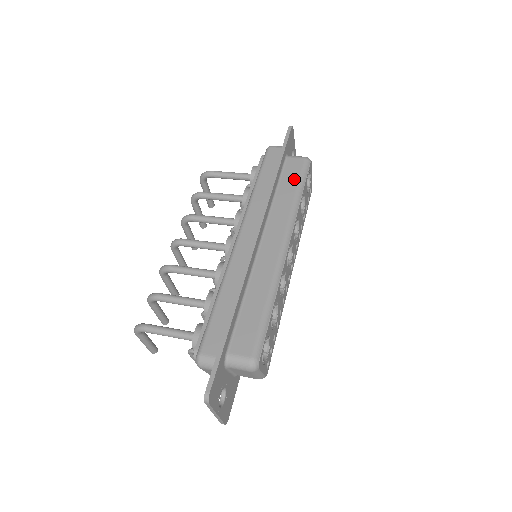
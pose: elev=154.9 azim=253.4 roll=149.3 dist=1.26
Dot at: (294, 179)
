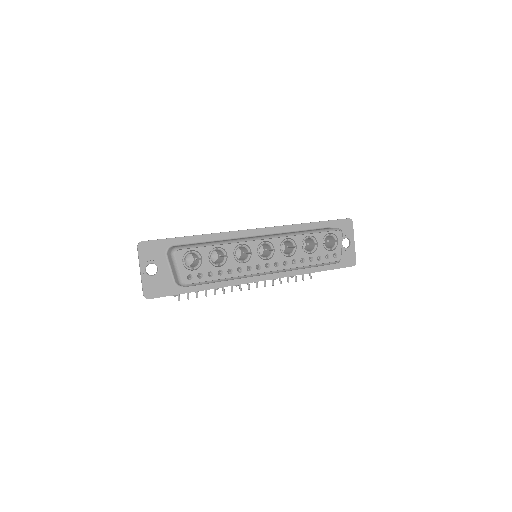
Dot at: occluded
